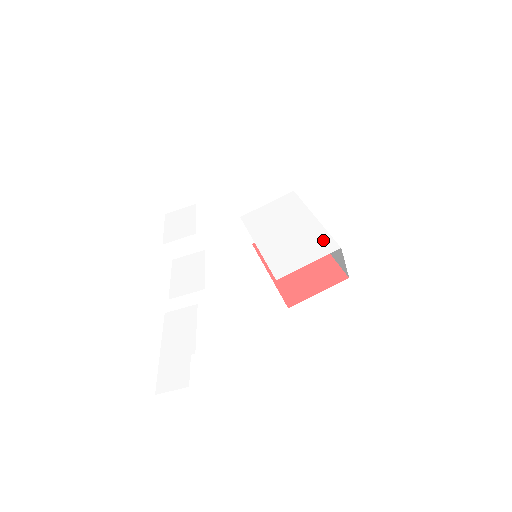
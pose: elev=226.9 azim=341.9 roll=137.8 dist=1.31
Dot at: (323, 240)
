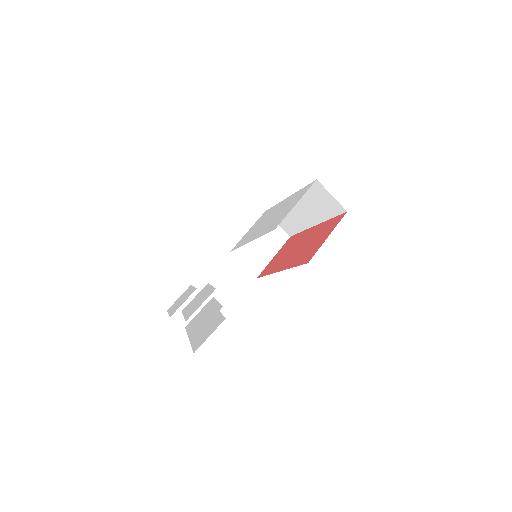
Dot at: (300, 192)
